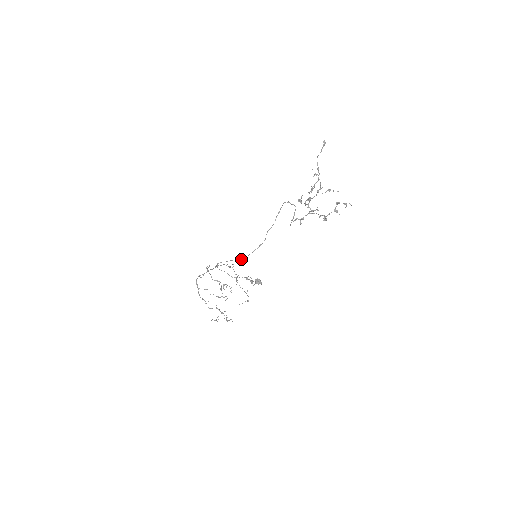
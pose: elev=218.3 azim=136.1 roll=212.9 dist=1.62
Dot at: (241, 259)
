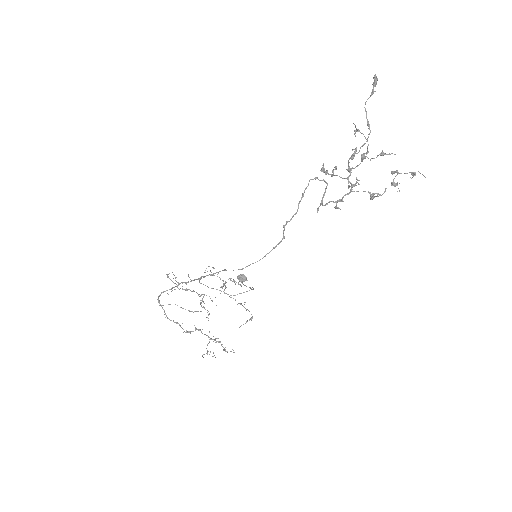
Dot at: (242, 268)
